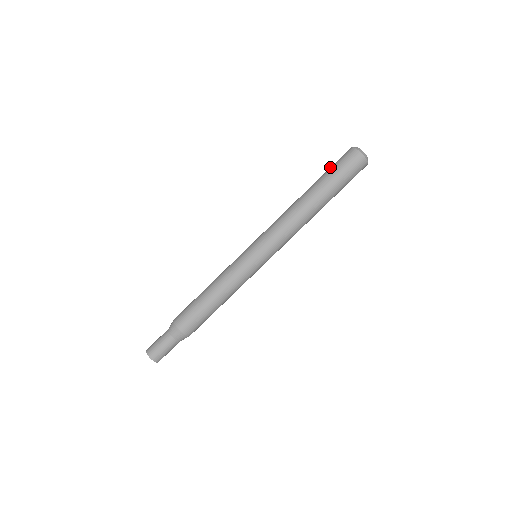
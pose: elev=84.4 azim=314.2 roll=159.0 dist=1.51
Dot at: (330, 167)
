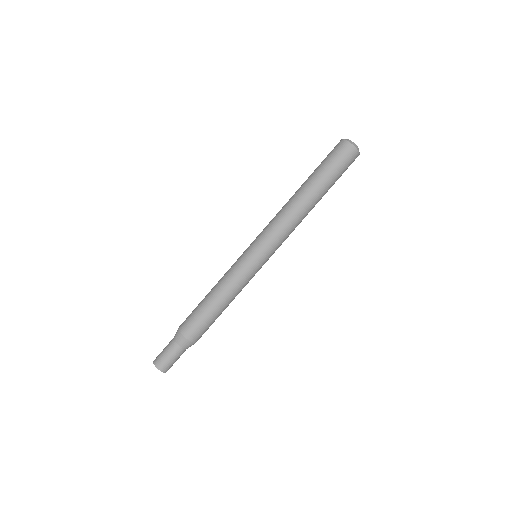
Dot at: (327, 162)
